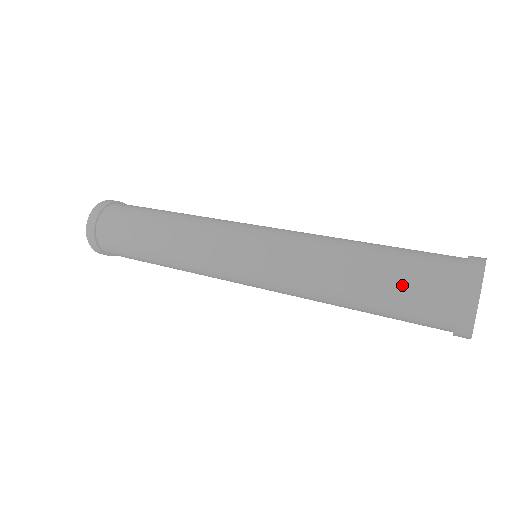
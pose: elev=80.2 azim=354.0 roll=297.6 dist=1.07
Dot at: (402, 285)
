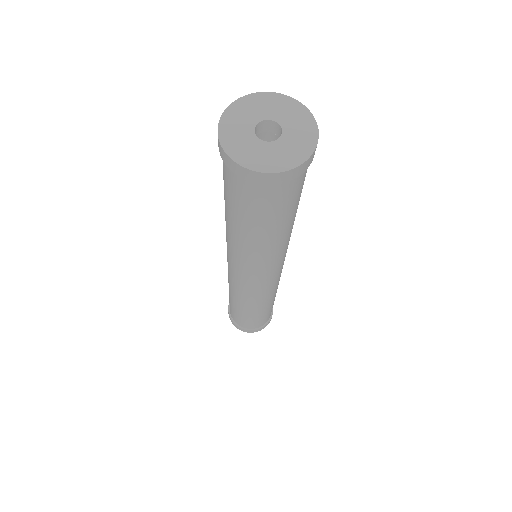
Dot at: occluded
